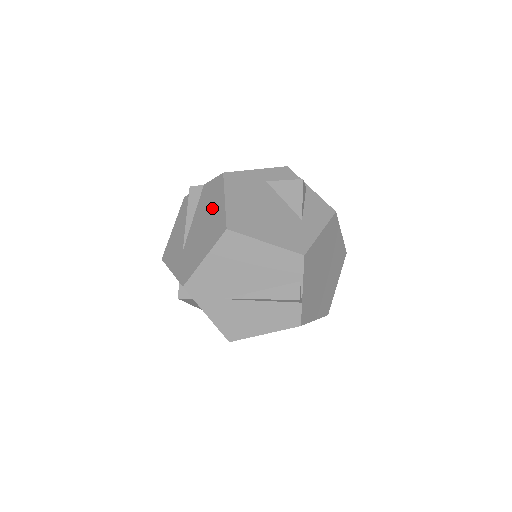
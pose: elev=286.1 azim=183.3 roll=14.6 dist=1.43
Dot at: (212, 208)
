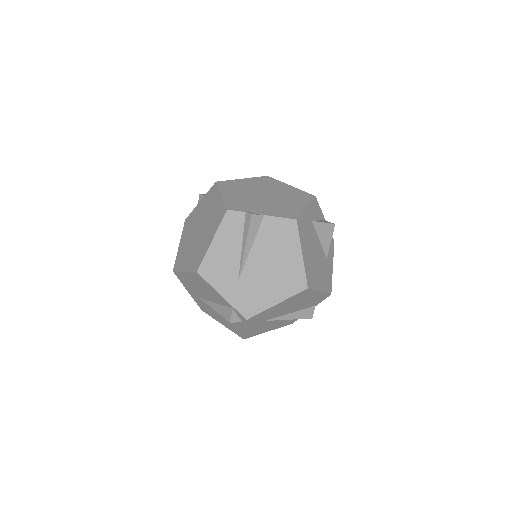
Dot at: (284, 254)
